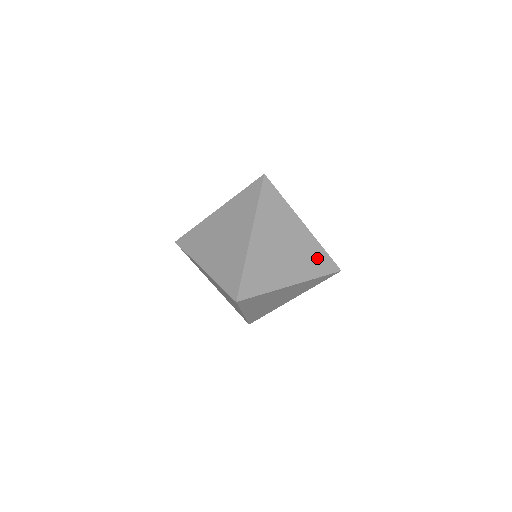
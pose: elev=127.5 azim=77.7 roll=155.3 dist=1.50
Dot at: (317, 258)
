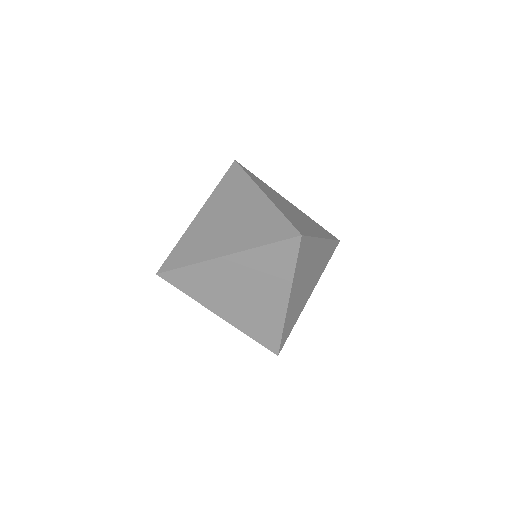
Dot at: occluded
